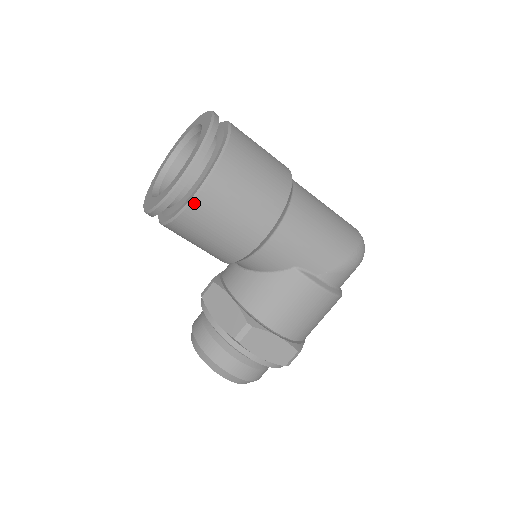
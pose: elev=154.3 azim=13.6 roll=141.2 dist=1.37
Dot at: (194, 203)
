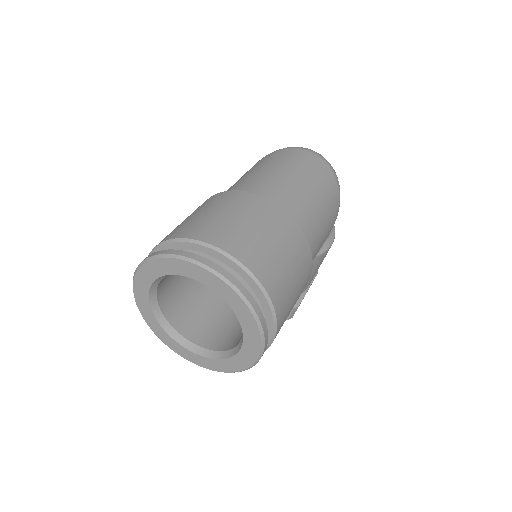
Dot at: (268, 347)
